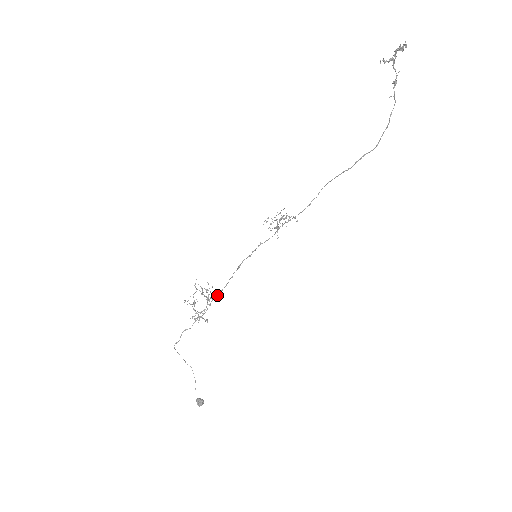
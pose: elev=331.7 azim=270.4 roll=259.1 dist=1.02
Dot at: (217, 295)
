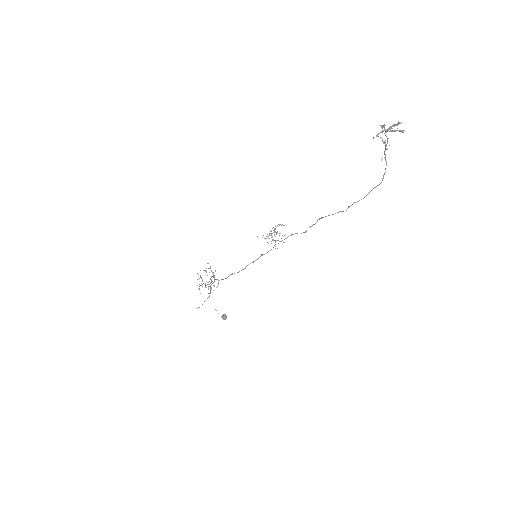
Dot at: occluded
